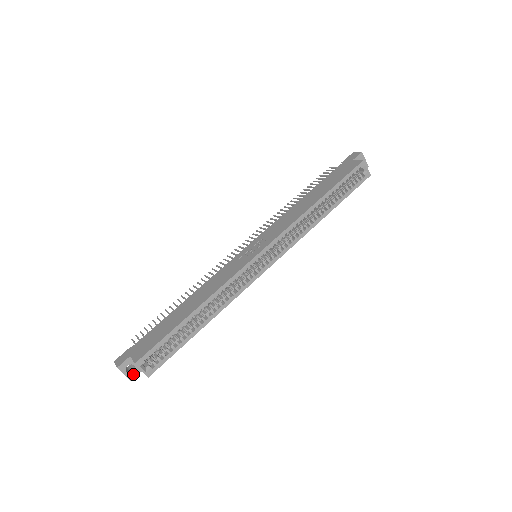
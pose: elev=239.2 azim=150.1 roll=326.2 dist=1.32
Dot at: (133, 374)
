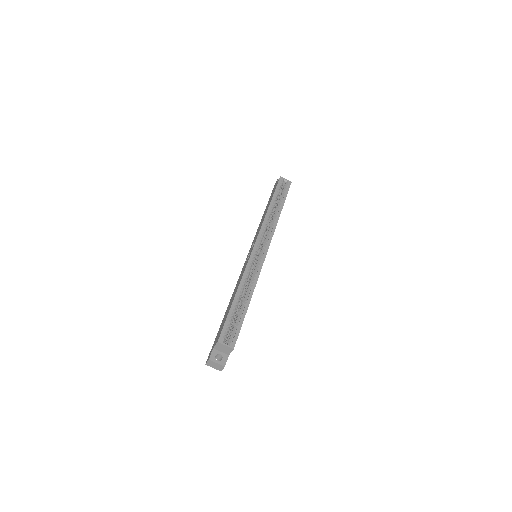
Dot at: (223, 361)
